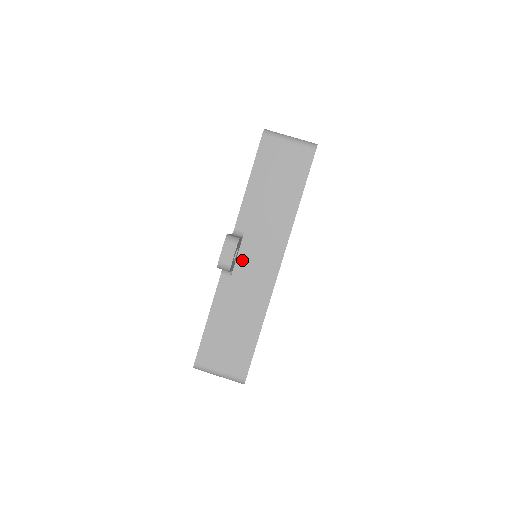
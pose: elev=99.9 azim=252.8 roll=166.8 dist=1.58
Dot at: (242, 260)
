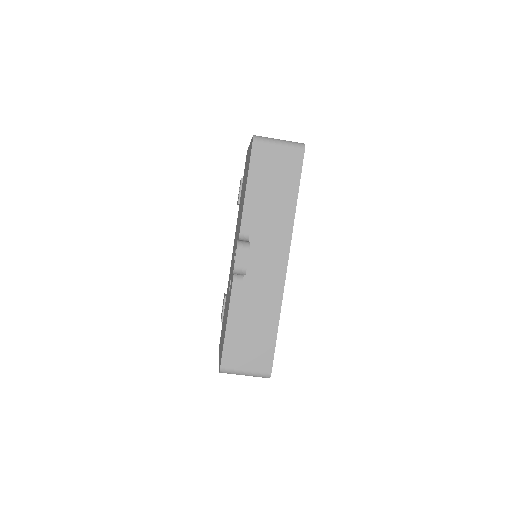
Dot at: (251, 262)
